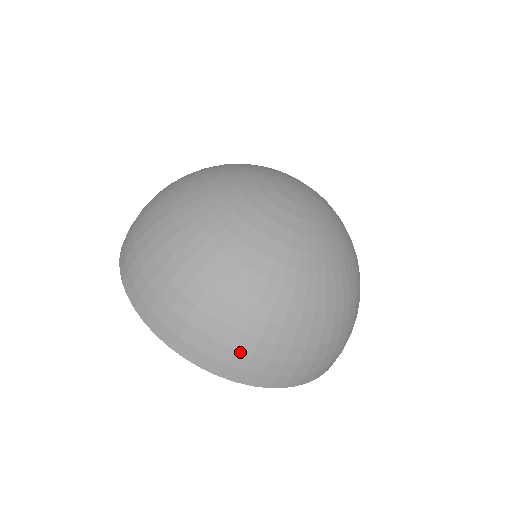
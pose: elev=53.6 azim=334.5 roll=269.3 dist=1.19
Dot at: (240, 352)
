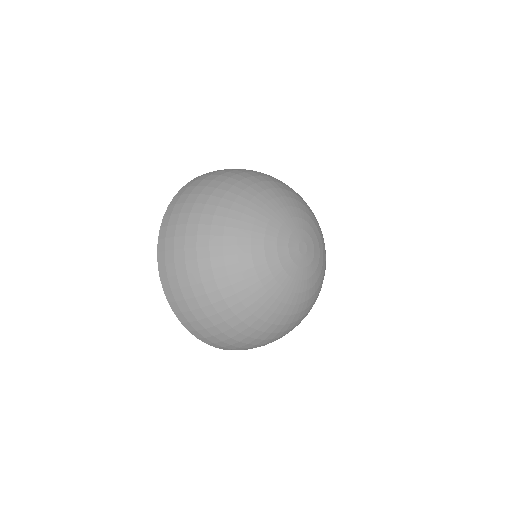
Dot at: occluded
